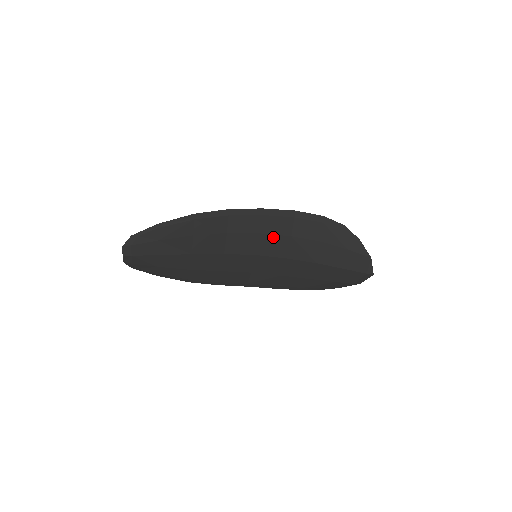
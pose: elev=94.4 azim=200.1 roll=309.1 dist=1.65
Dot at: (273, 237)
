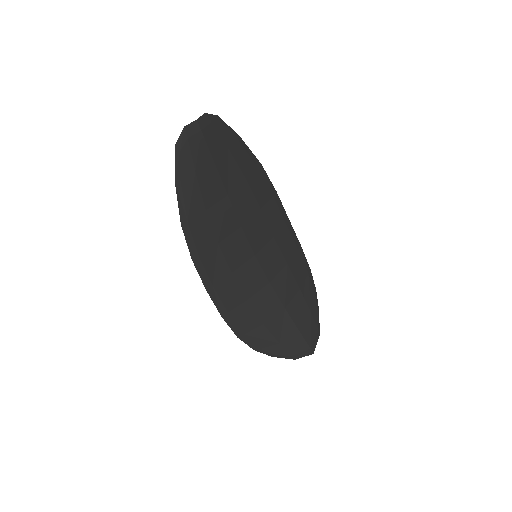
Dot at: (278, 251)
